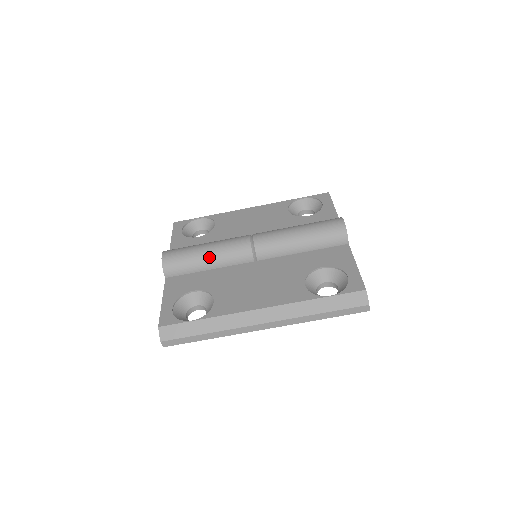
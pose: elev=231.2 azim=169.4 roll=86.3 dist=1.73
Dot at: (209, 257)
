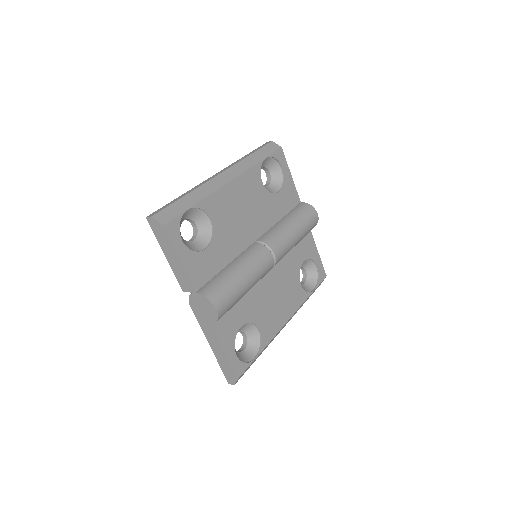
Dot at: occluded
